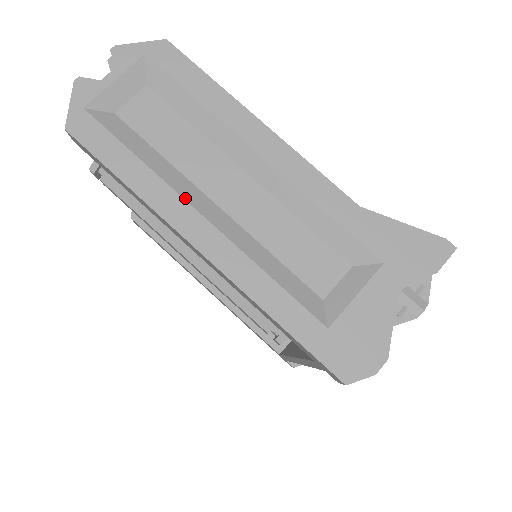
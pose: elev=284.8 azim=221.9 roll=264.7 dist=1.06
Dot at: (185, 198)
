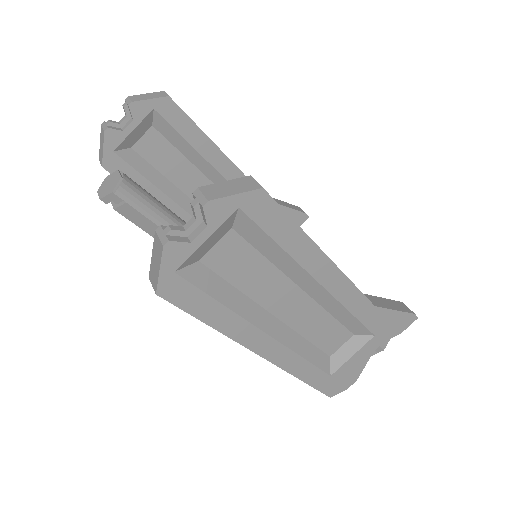
Dot at: (258, 326)
